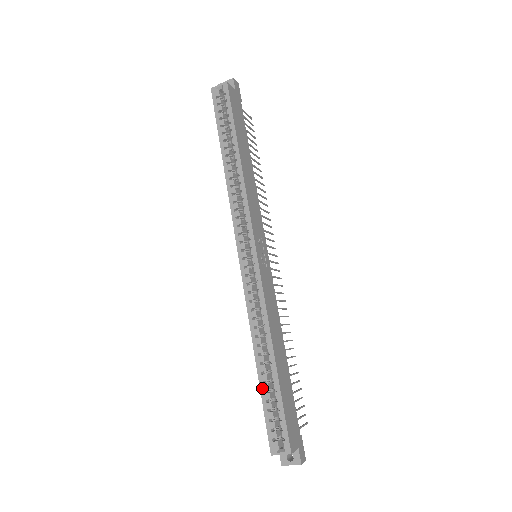
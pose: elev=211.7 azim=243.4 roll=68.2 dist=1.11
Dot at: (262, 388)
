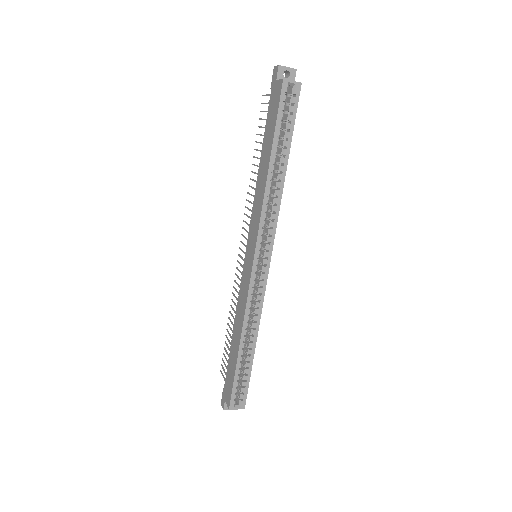
Dot at: (238, 366)
